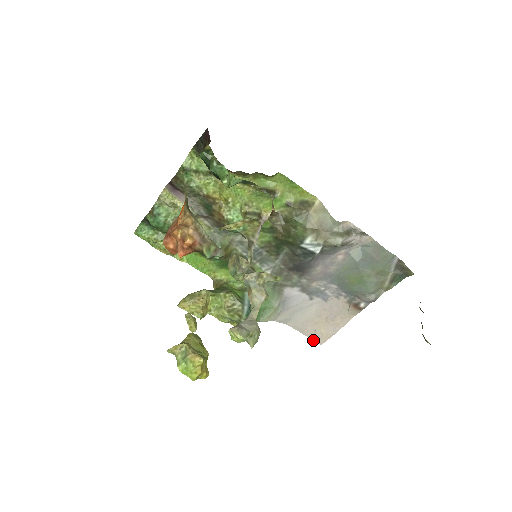
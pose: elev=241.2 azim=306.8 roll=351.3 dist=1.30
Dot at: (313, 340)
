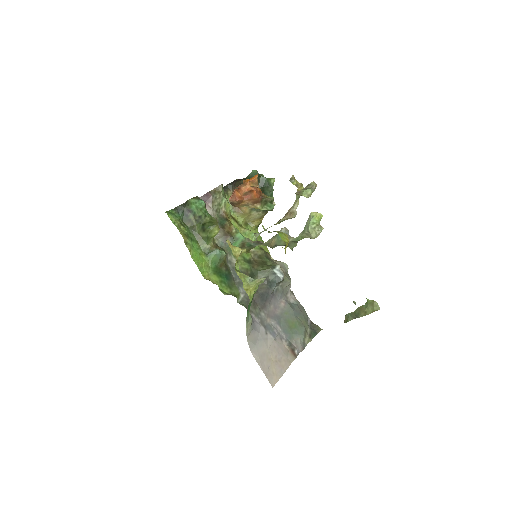
Dot at: occluded
